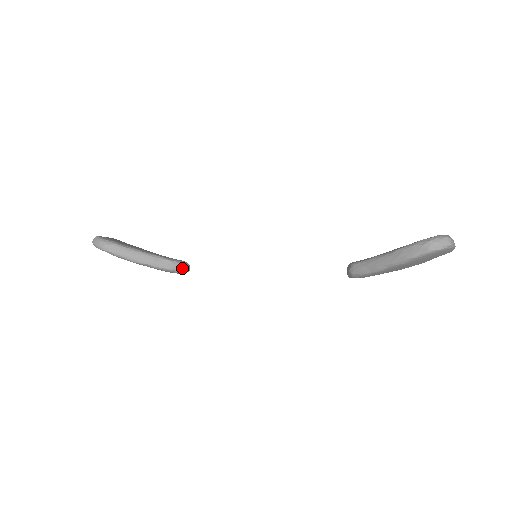
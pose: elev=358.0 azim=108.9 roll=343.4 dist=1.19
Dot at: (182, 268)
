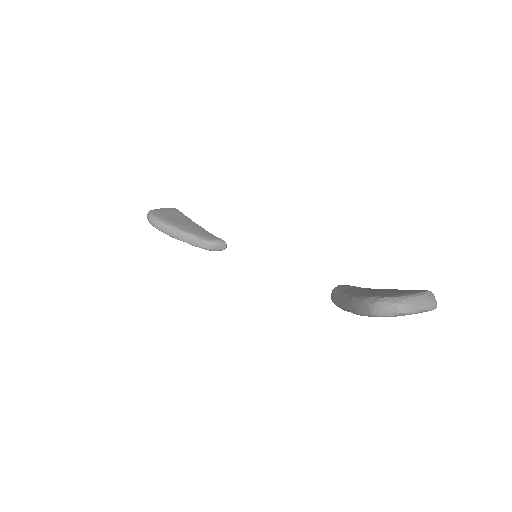
Dot at: (215, 247)
